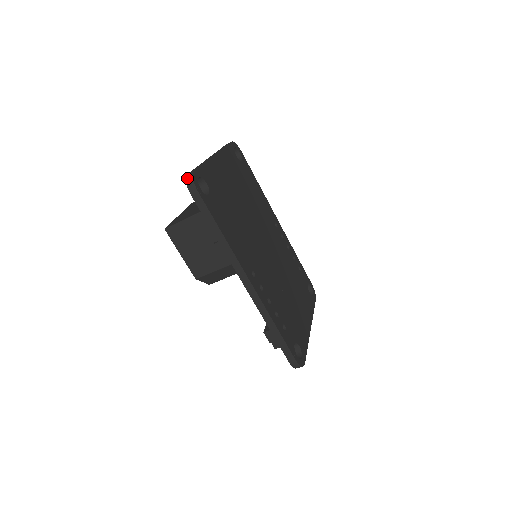
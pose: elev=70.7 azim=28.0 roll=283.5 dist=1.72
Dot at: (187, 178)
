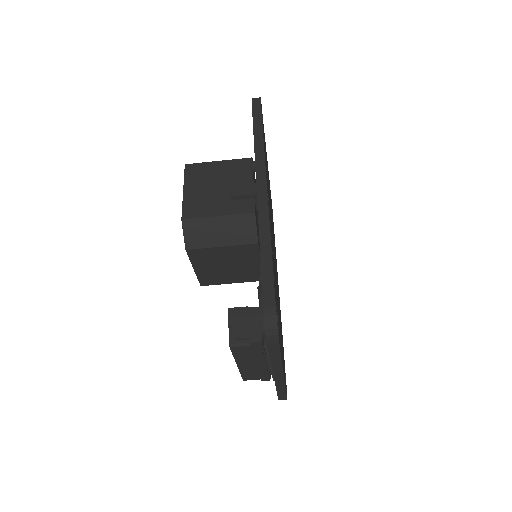
Dot at: occluded
